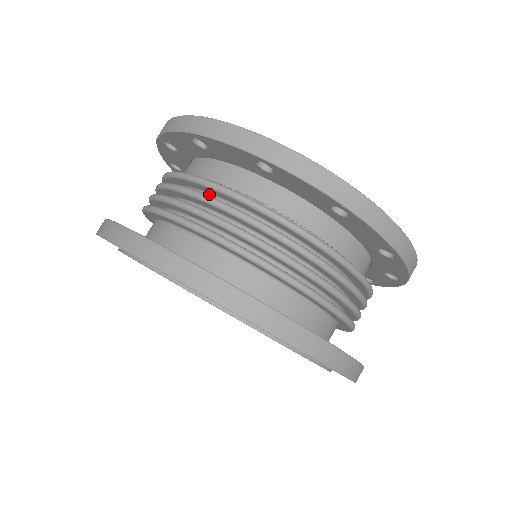
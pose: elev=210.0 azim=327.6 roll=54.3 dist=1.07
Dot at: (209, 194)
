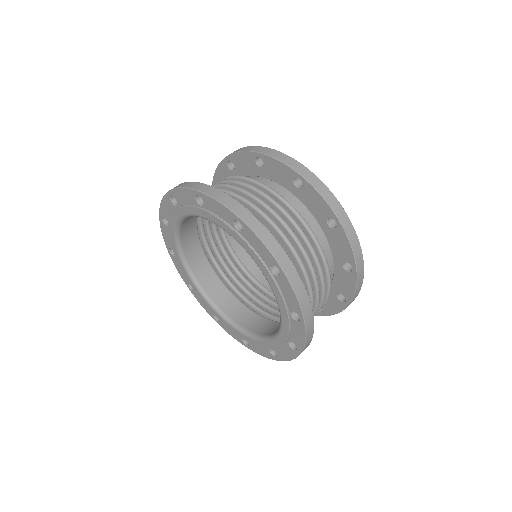
Dot at: occluded
